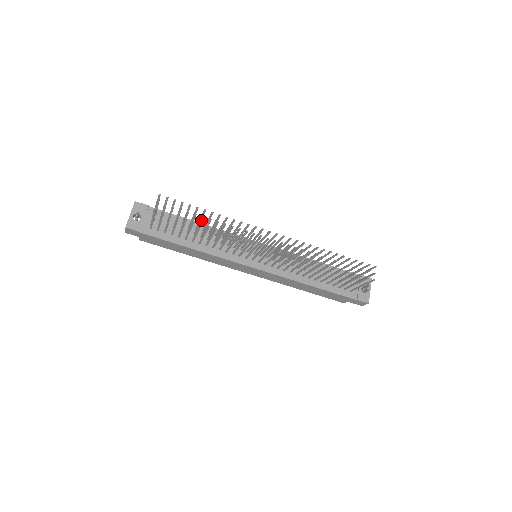
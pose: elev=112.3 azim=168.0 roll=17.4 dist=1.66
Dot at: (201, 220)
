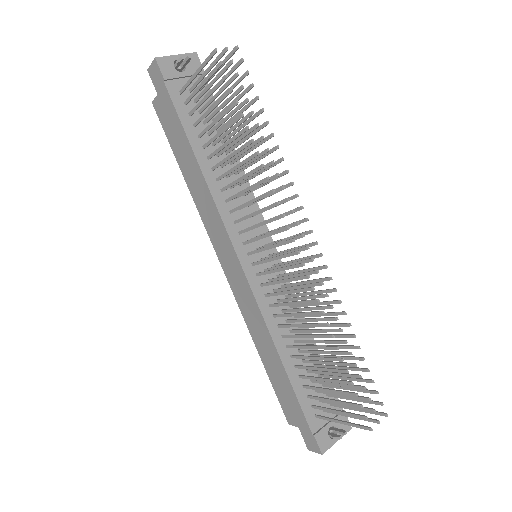
Dot at: (250, 130)
